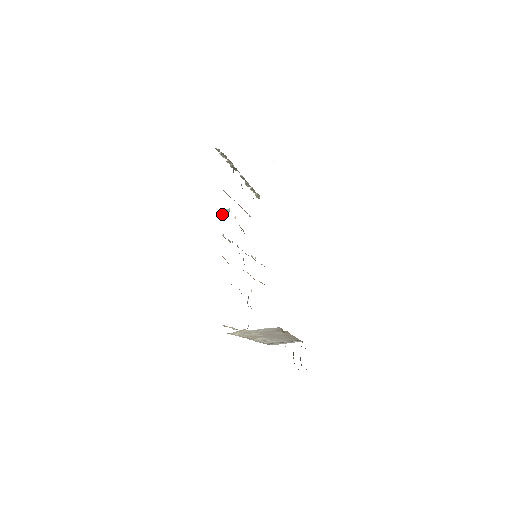
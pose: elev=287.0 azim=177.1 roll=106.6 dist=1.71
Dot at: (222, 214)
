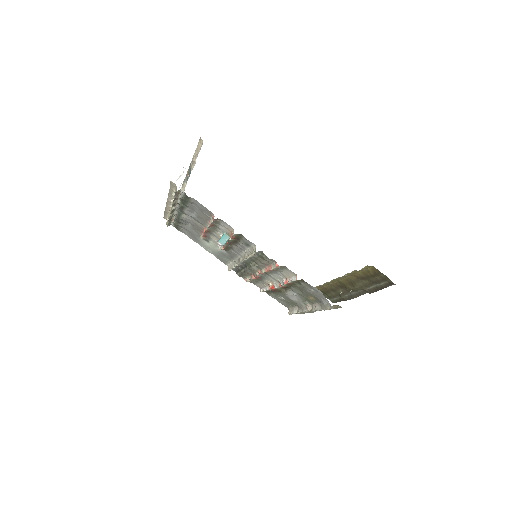
Dot at: (224, 243)
